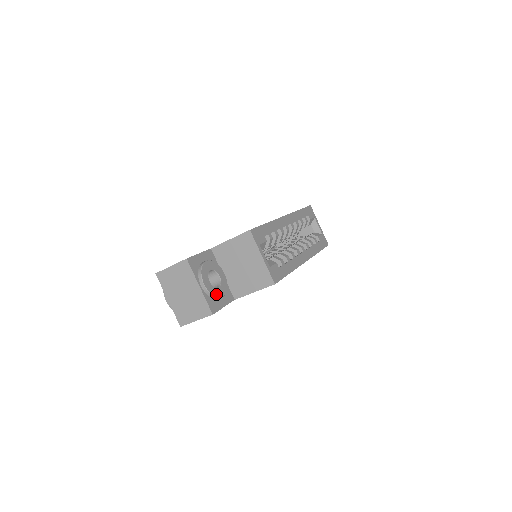
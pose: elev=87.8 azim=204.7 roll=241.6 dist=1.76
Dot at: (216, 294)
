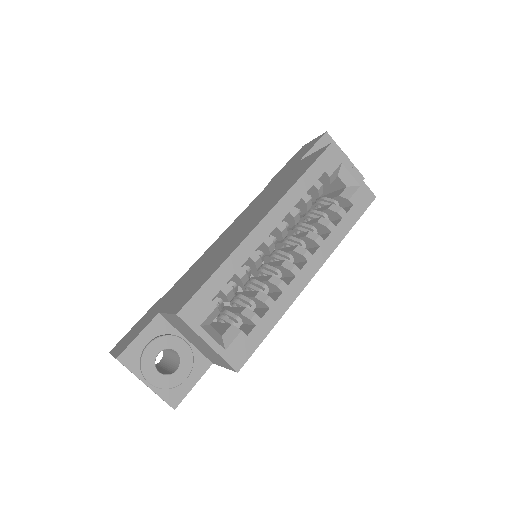
Dot at: (173, 383)
